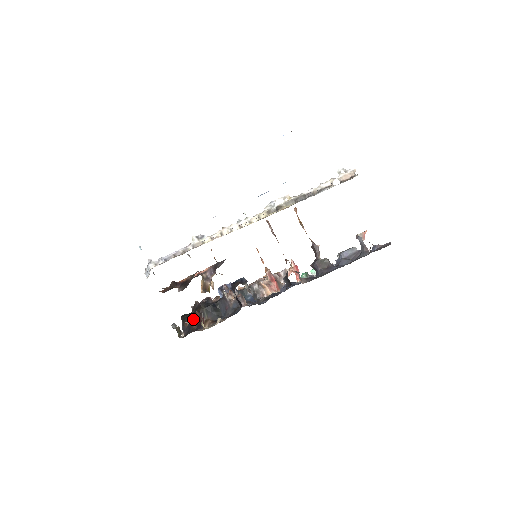
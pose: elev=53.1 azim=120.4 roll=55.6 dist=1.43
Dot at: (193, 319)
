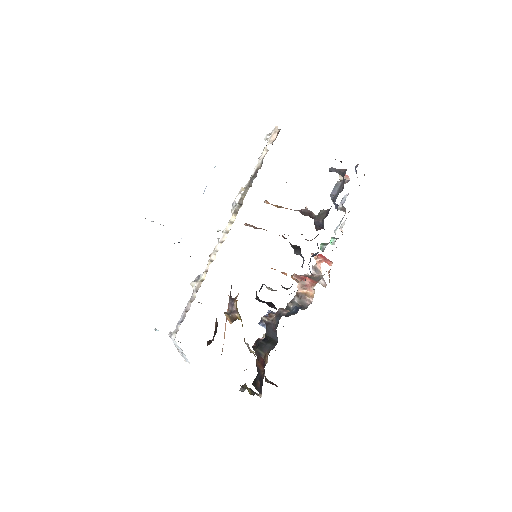
Dot at: (259, 372)
